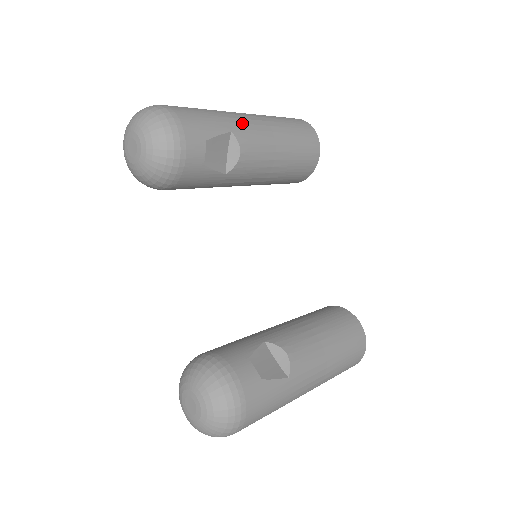
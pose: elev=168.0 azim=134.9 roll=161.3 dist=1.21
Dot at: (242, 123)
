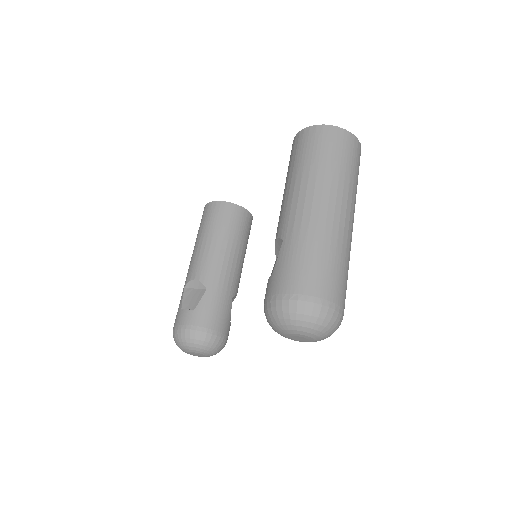
Dot at: occluded
